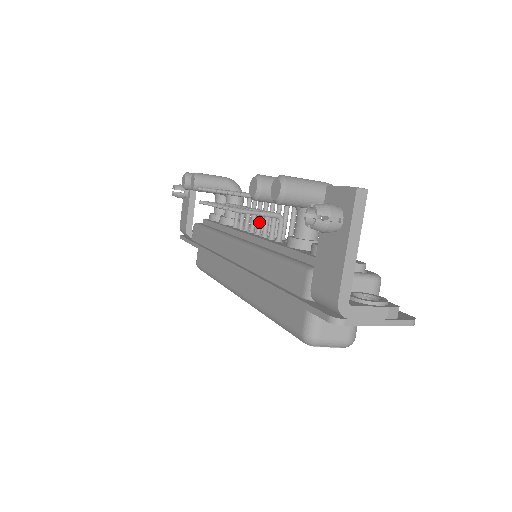
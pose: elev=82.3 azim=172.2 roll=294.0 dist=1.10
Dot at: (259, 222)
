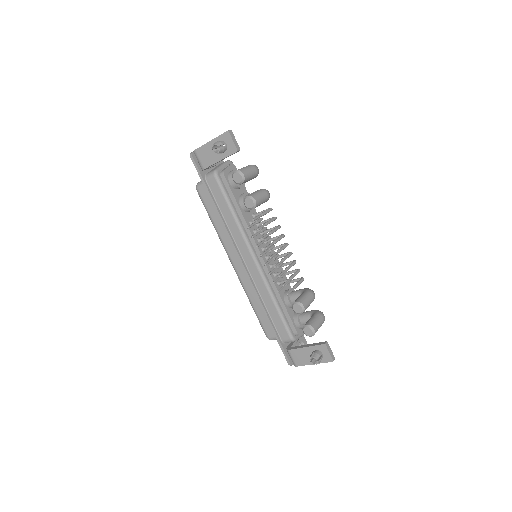
Dot at: occluded
